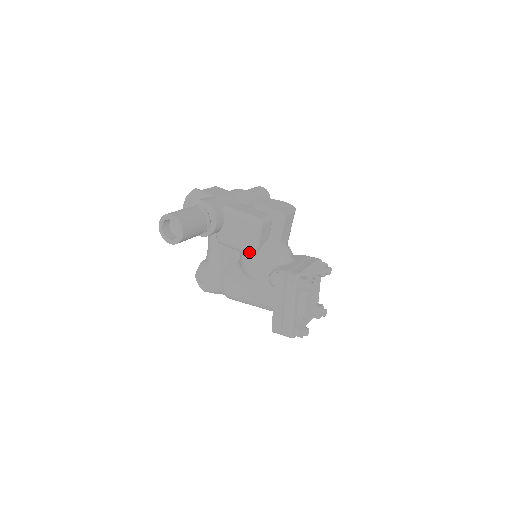
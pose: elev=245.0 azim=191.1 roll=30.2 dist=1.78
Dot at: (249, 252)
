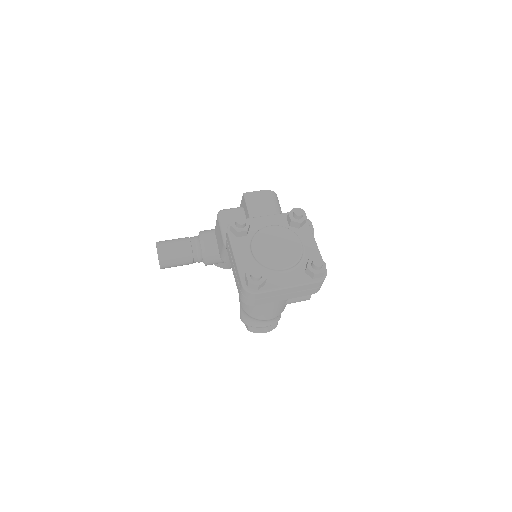
Dot at: (224, 244)
